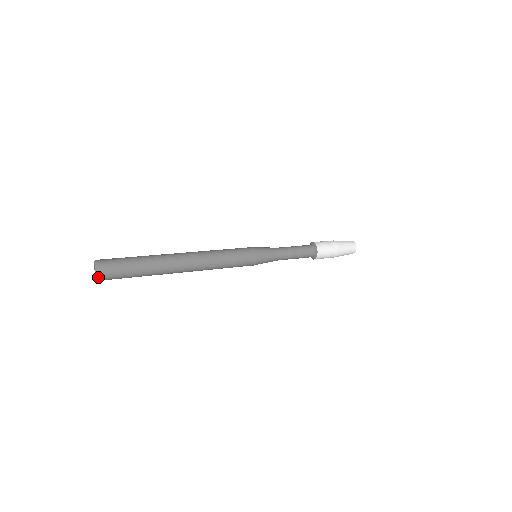
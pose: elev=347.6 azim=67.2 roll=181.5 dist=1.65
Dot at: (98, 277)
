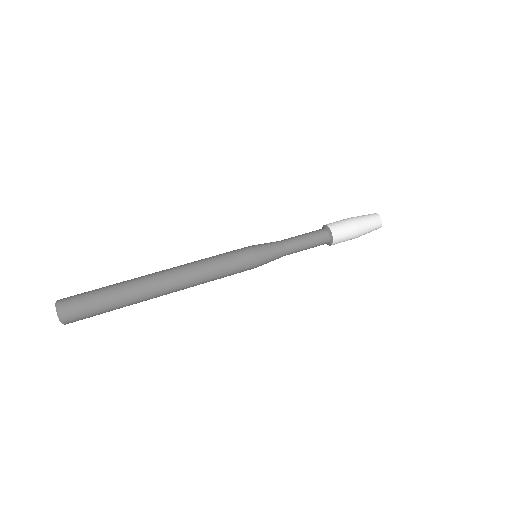
Dot at: occluded
